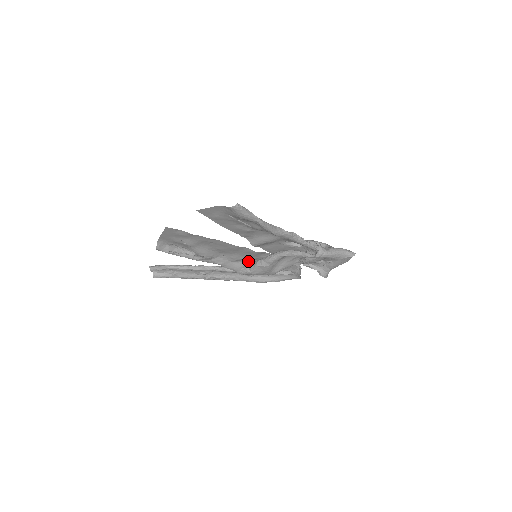
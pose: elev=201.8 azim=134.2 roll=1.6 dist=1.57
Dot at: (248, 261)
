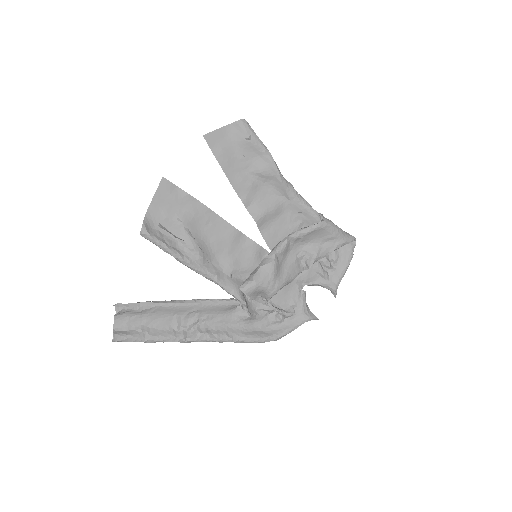
Dot at: occluded
